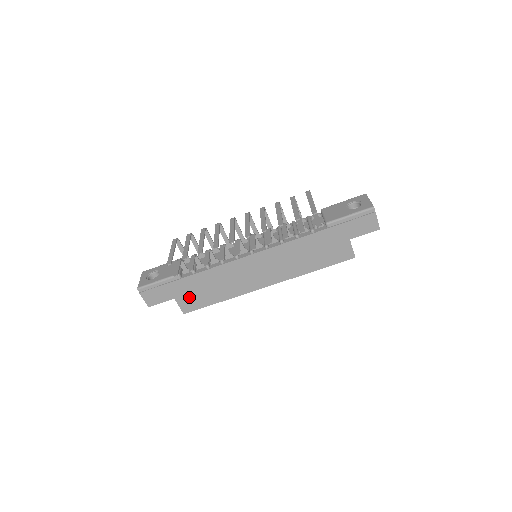
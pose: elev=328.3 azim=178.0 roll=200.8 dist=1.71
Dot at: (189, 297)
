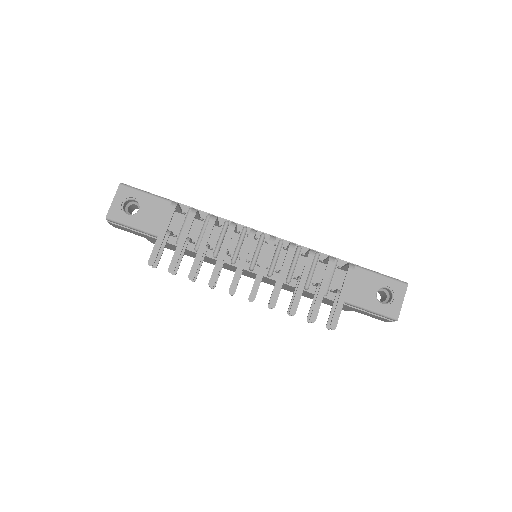
Dot at: occluded
